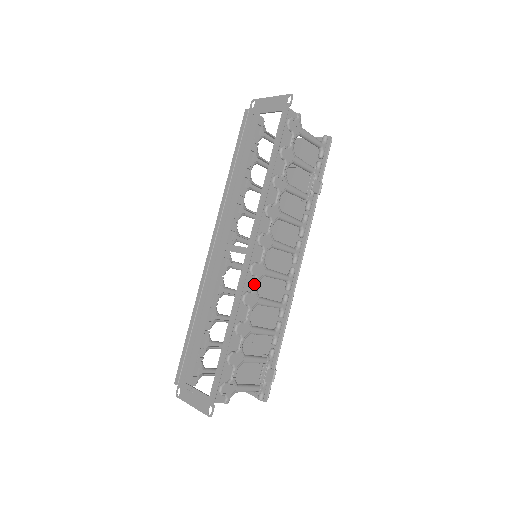
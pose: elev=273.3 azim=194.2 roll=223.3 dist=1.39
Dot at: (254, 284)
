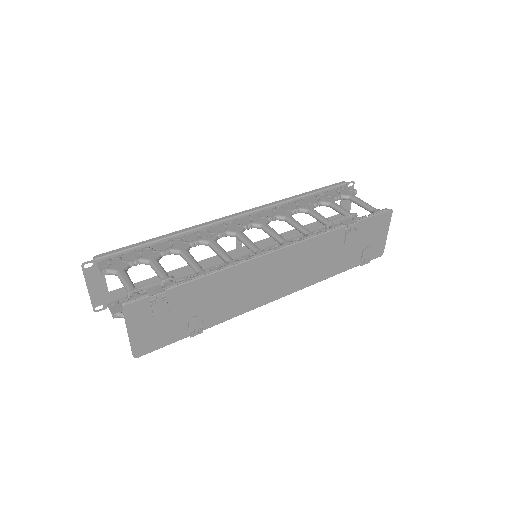
Dot at: (221, 233)
